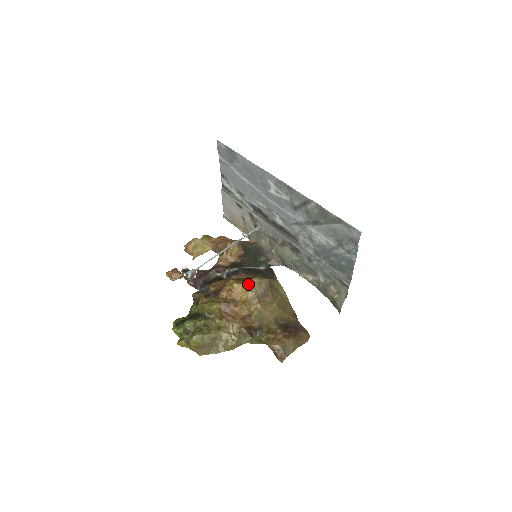
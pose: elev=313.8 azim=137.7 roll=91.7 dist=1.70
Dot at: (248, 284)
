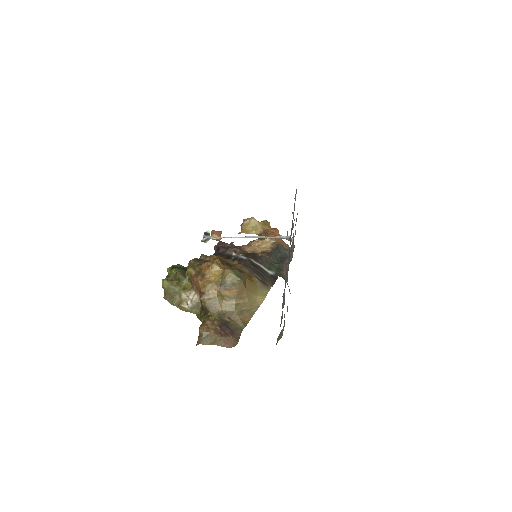
Dot at: (223, 271)
